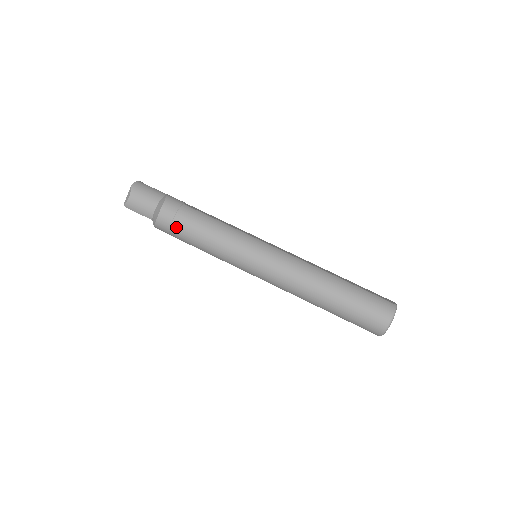
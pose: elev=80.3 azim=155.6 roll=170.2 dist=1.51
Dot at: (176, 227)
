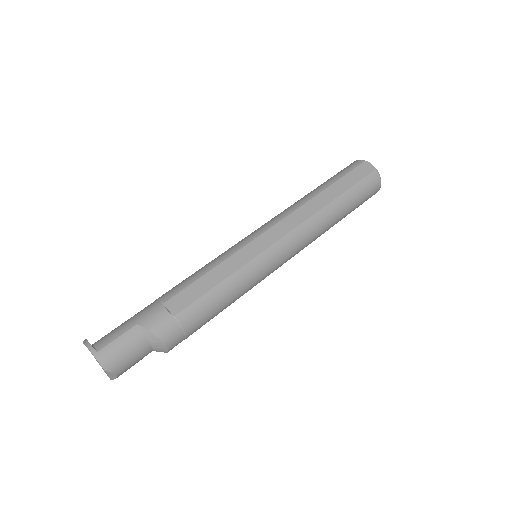
Dot at: occluded
